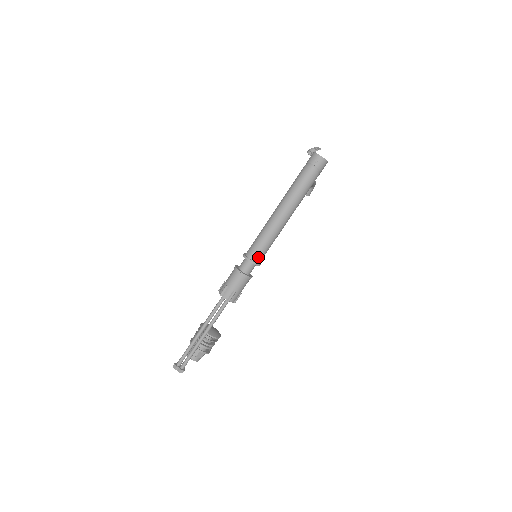
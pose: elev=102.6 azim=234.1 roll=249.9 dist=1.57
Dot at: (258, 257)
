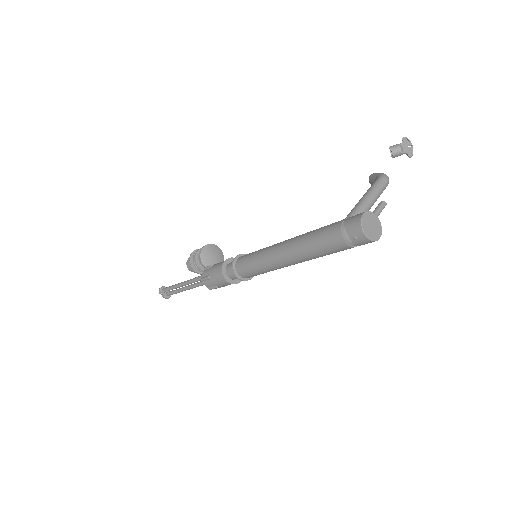
Dot at: (248, 276)
